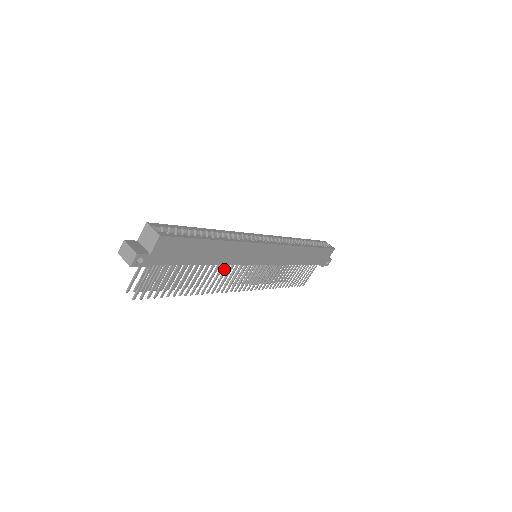
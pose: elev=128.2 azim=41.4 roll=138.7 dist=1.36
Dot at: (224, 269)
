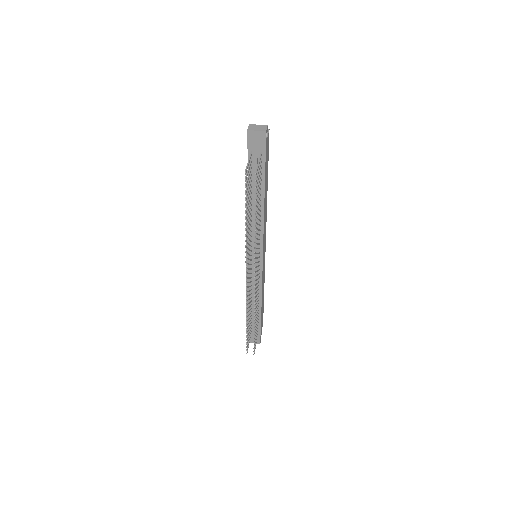
Dot at: occluded
